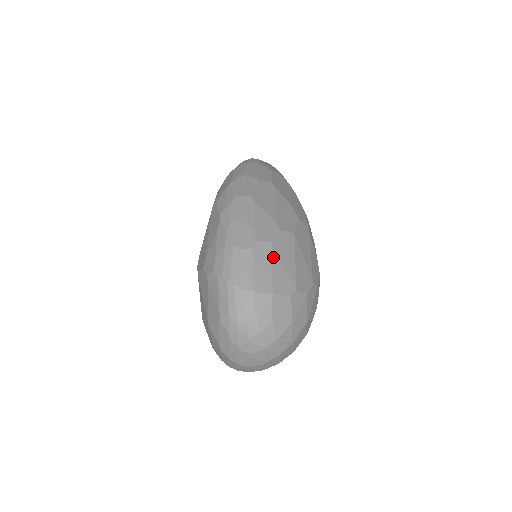
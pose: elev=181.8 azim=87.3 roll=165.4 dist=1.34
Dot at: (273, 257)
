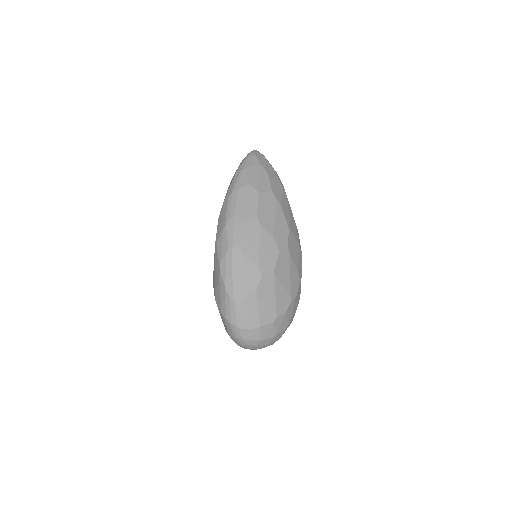
Dot at: (258, 301)
